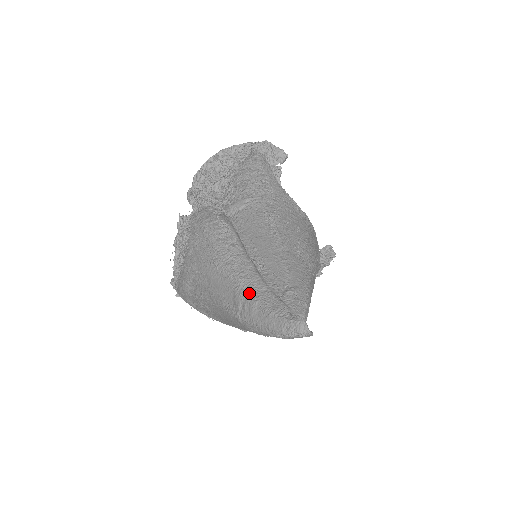
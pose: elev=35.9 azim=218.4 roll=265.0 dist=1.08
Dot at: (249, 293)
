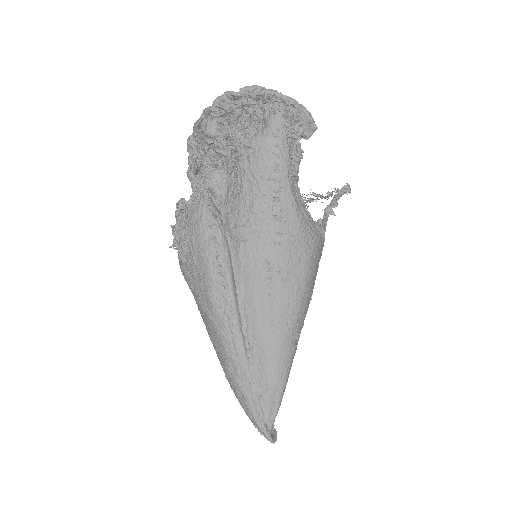
Dot at: (235, 377)
